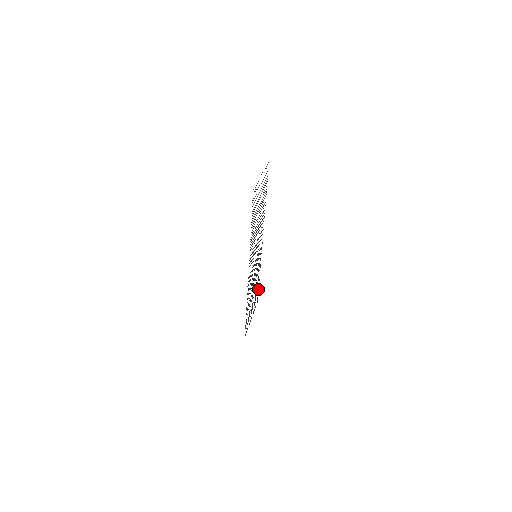
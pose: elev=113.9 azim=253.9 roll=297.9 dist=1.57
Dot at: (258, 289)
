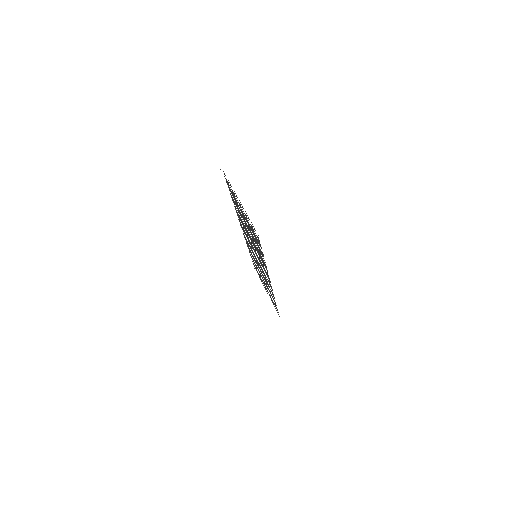
Dot at: (253, 263)
